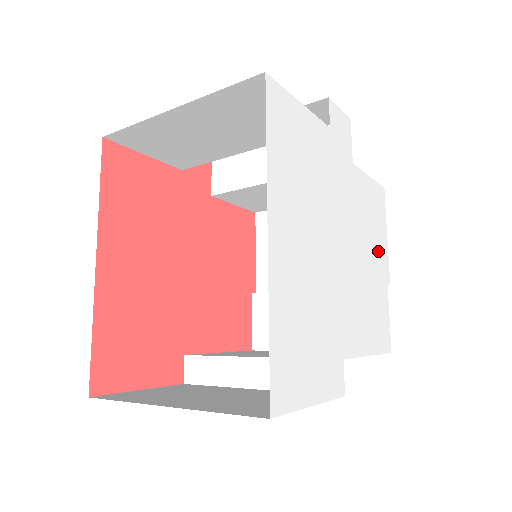
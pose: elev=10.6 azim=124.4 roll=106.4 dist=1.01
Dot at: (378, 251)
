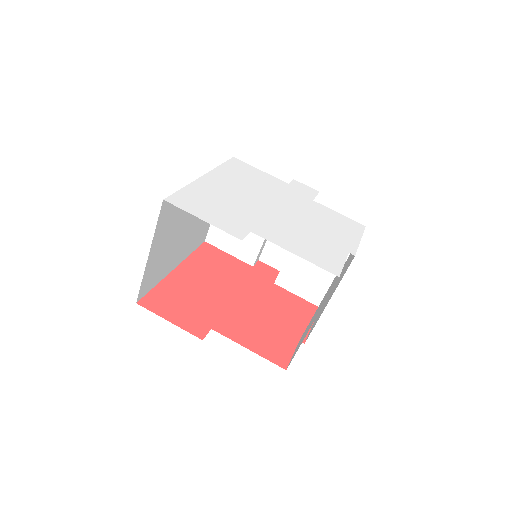
Dot at: (338, 236)
